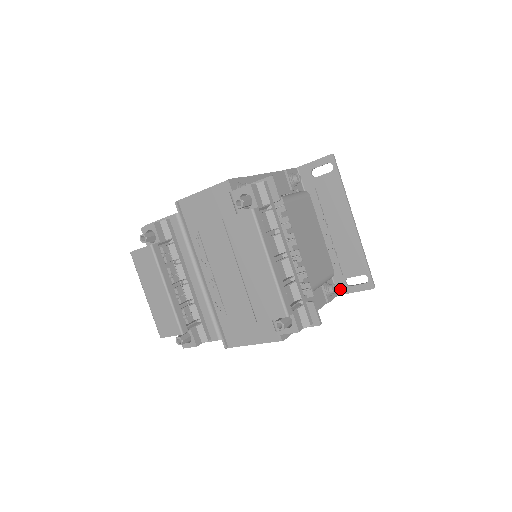
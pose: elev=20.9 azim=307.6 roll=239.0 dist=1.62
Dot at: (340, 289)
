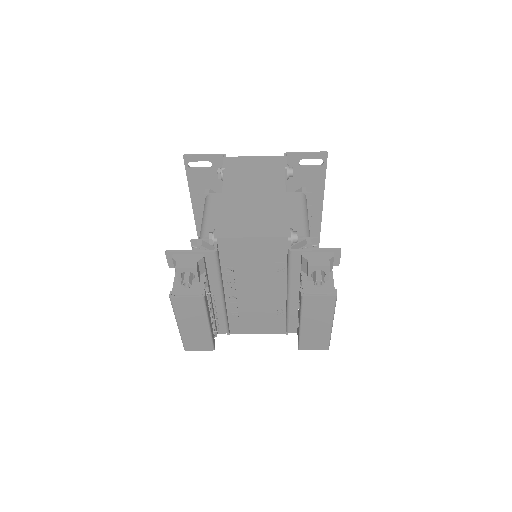
Dot at: occluded
